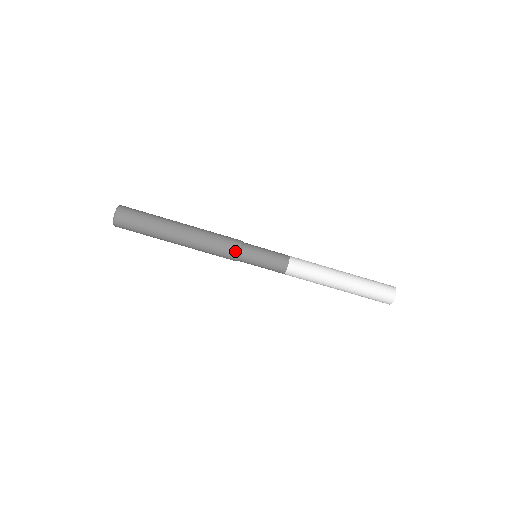
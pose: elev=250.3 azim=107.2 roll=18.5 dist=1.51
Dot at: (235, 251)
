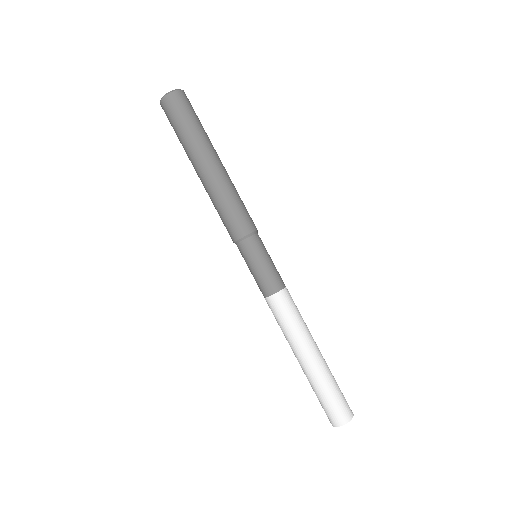
Dot at: (242, 231)
